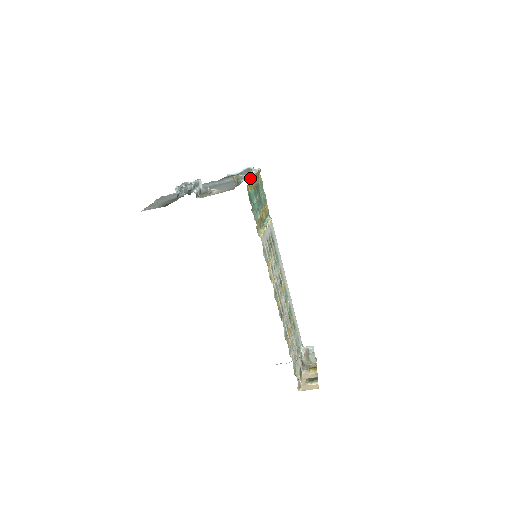
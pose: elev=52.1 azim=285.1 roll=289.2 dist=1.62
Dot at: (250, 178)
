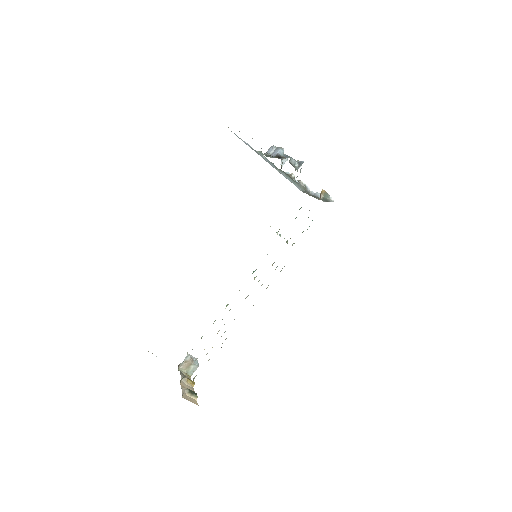
Dot at: occluded
